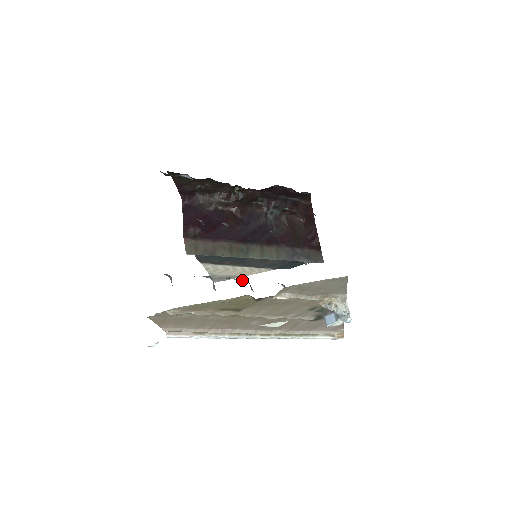
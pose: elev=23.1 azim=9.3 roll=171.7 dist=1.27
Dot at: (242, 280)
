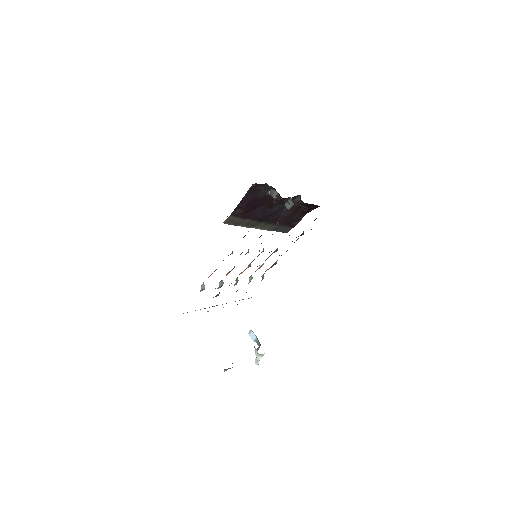
Dot at: occluded
